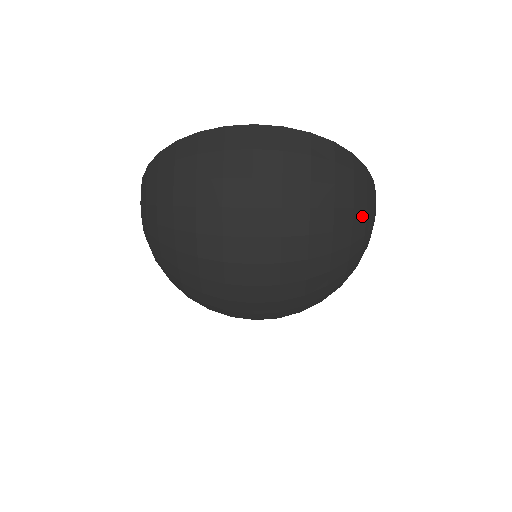
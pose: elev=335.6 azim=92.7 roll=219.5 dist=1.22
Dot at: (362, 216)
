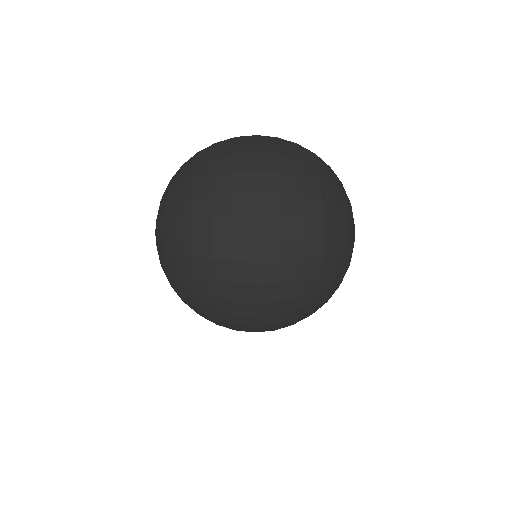
Dot at: (344, 205)
